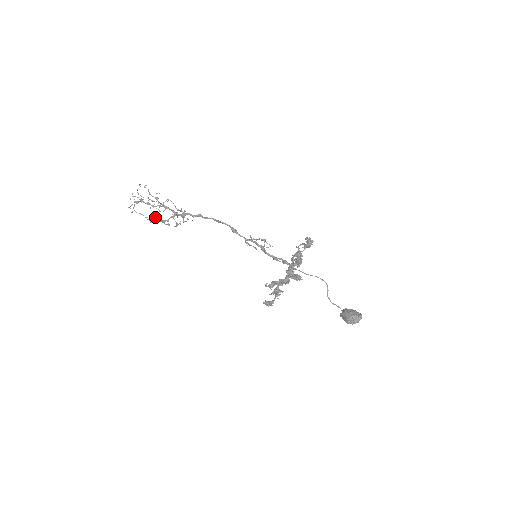
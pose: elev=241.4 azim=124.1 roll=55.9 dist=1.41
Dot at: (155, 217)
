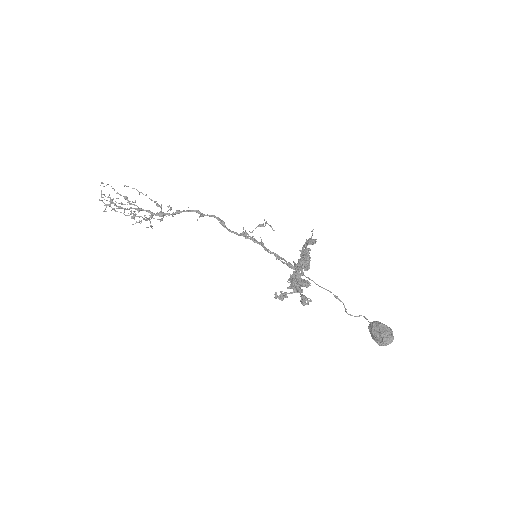
Dot at: occluded
